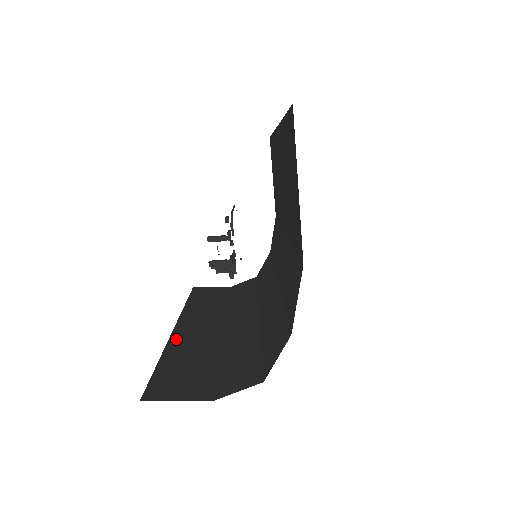
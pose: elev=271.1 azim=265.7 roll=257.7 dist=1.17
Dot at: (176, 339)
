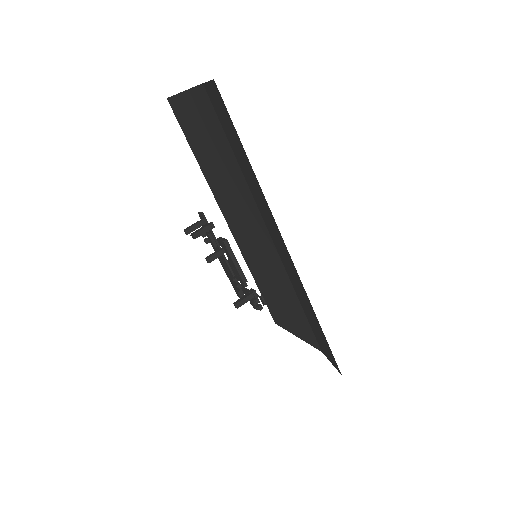
Dot at: occluded
